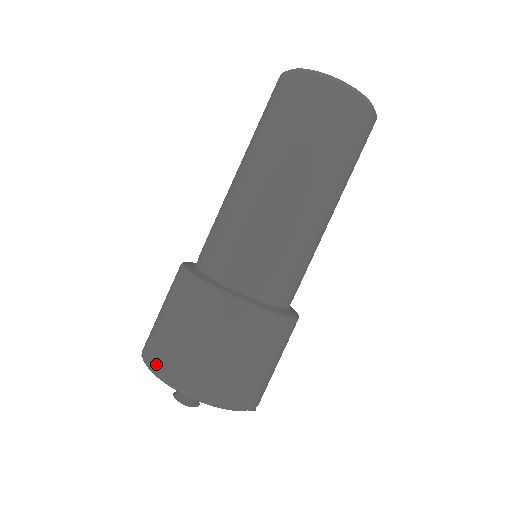
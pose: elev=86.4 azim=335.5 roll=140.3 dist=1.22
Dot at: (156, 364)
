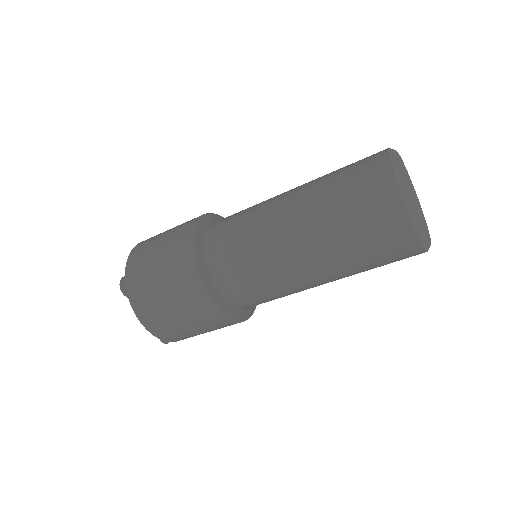
Dot at: (153, 329)
